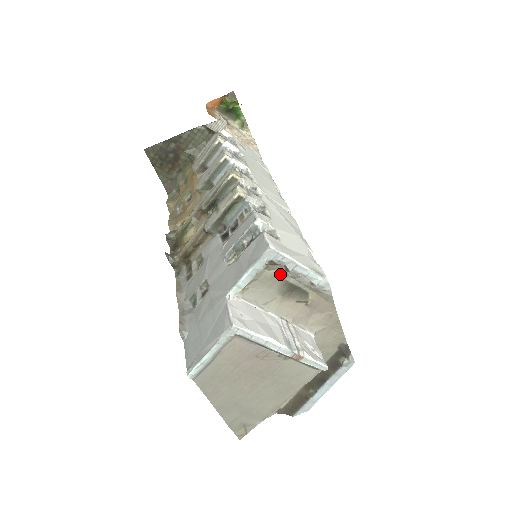
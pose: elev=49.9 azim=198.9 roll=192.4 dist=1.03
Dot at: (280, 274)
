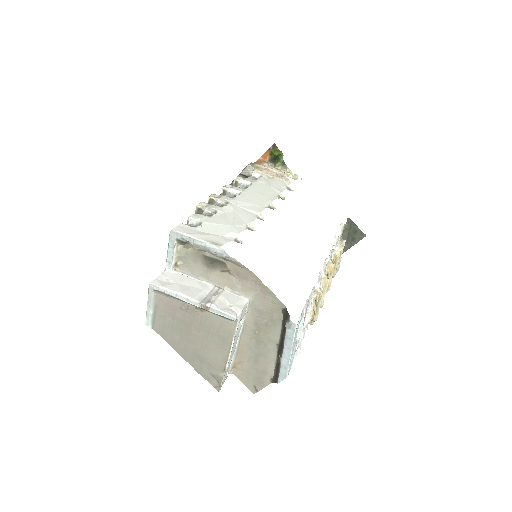
Dot at: (197, 250)
